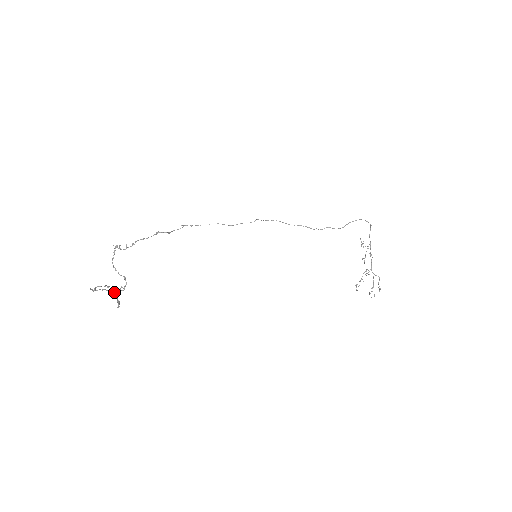
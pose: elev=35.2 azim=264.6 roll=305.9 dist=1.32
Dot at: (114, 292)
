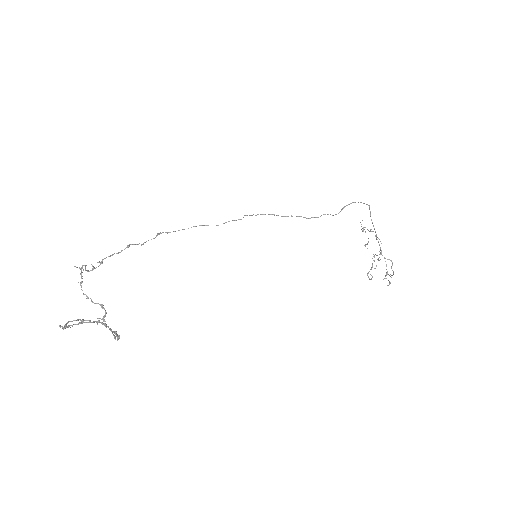
Dot at: (101, 322)
